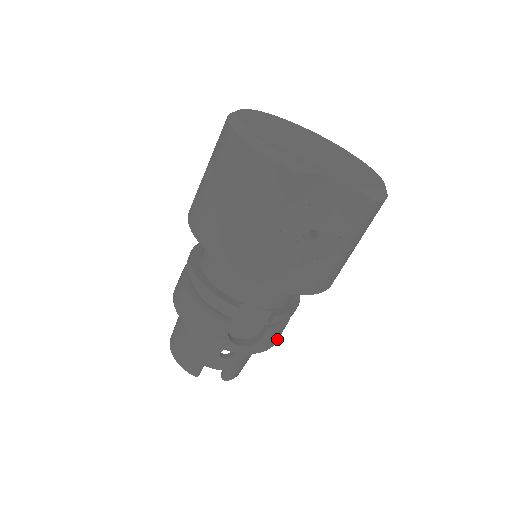
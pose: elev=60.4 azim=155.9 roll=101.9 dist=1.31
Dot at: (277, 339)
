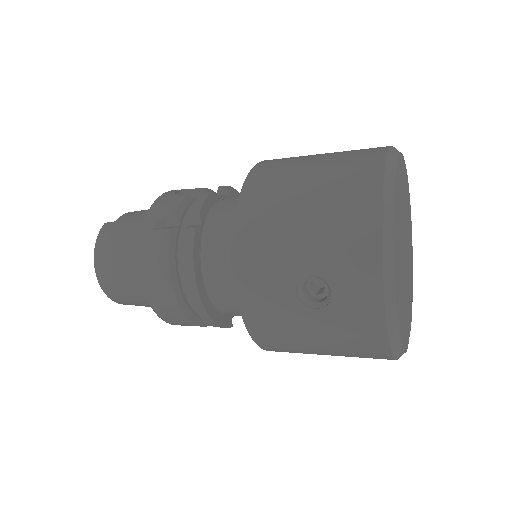
Dot at: occluded
